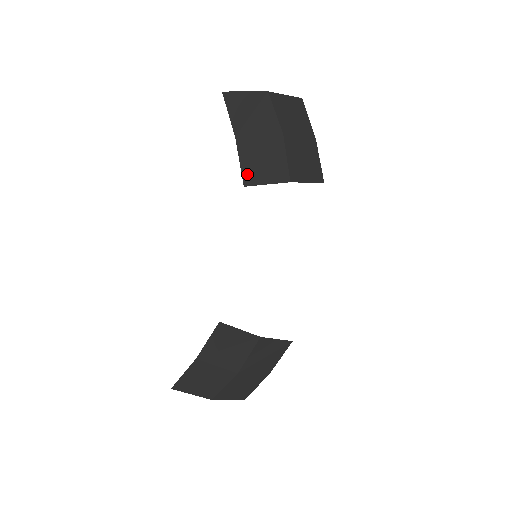
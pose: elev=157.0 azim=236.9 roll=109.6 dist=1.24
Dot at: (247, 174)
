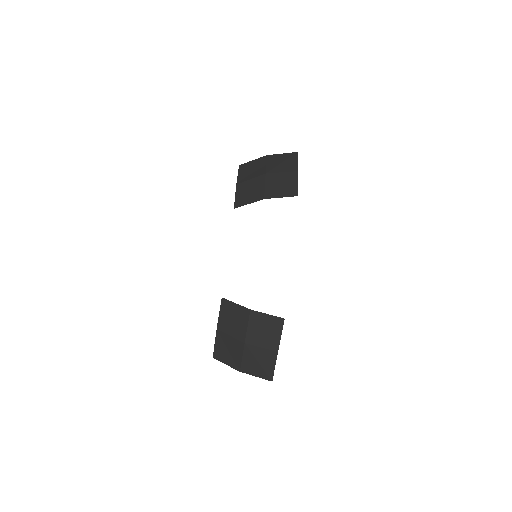
Dot at: (238, 202)
